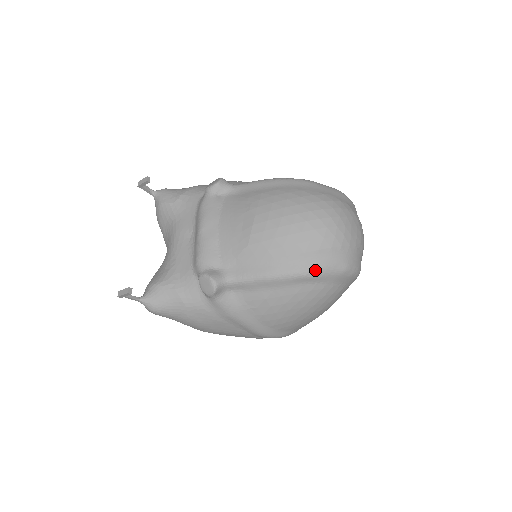
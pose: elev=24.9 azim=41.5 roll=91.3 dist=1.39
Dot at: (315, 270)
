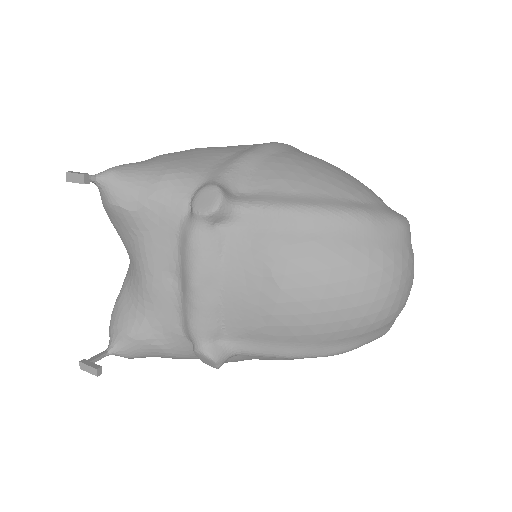
Dot at: (351, 349)
